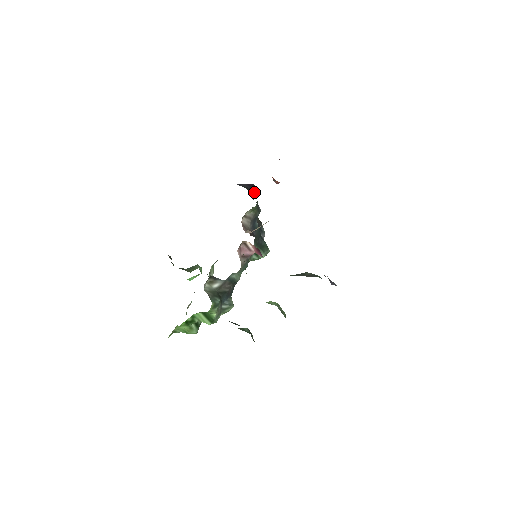
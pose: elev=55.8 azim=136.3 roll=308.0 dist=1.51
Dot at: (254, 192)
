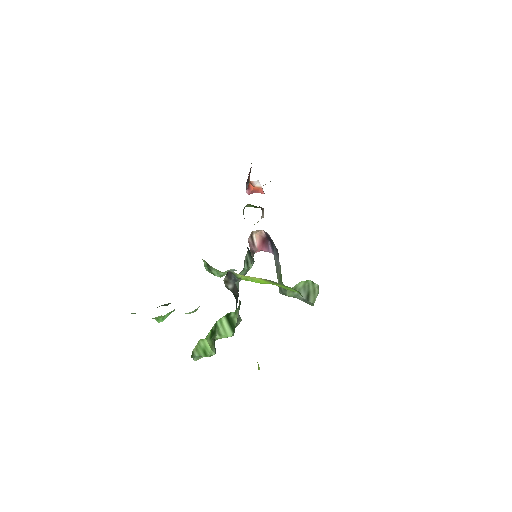
Dot at: occluded
